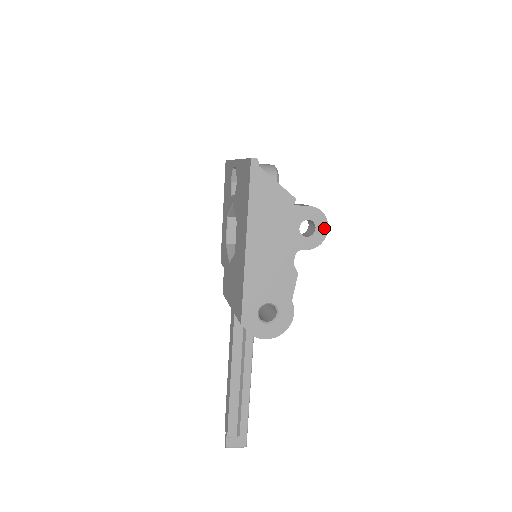
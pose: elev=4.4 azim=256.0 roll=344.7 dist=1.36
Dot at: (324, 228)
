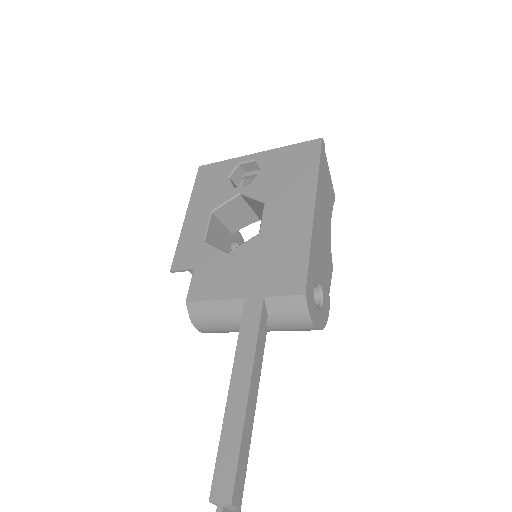
Dot at: occluded
